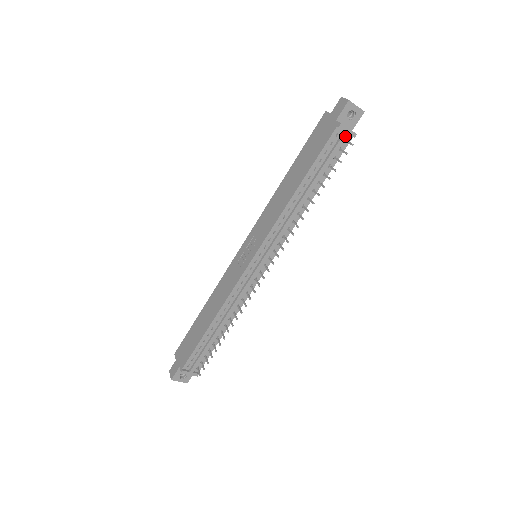
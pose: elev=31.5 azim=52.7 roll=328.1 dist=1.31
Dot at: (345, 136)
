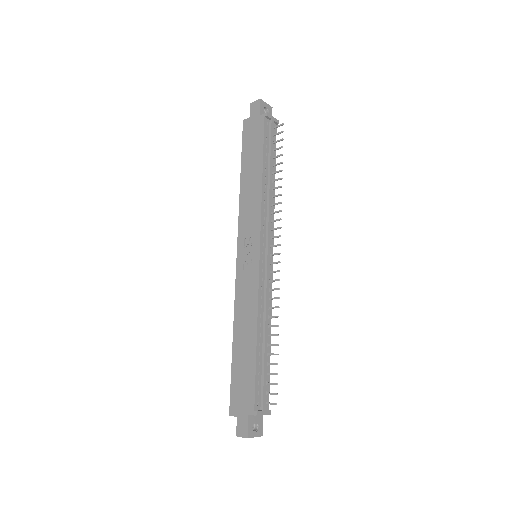
Dot at: (273, 123)
